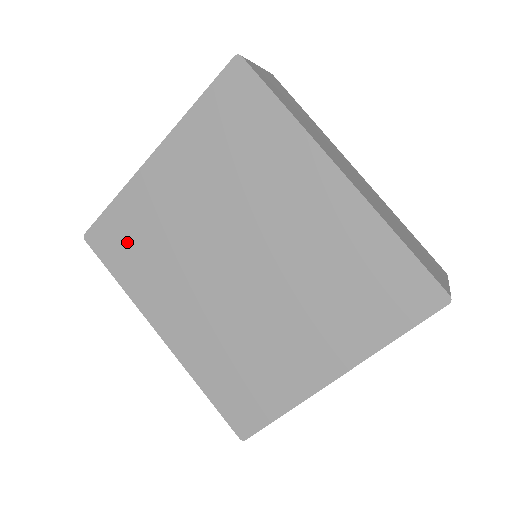
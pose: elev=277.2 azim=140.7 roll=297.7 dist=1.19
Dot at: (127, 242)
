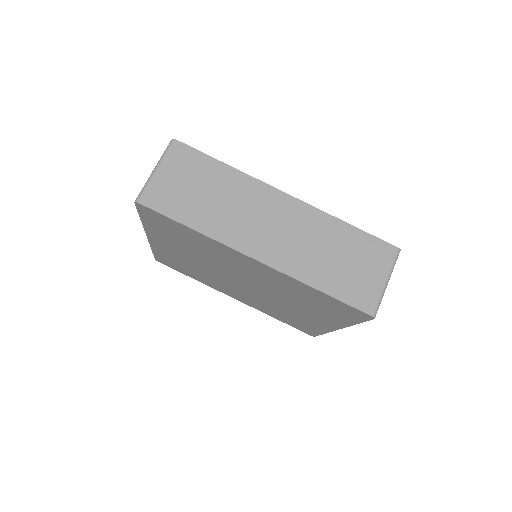
Dot at: (178, 266)
